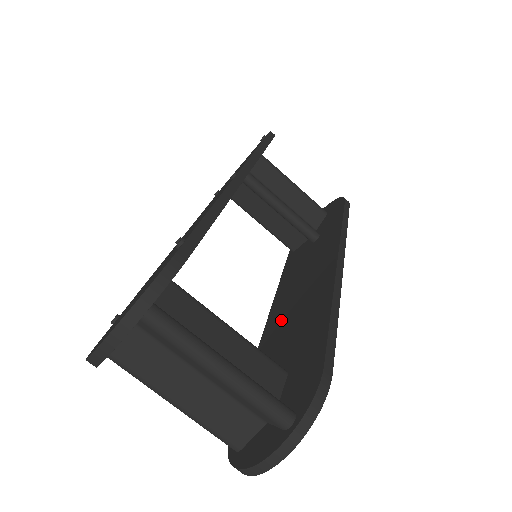
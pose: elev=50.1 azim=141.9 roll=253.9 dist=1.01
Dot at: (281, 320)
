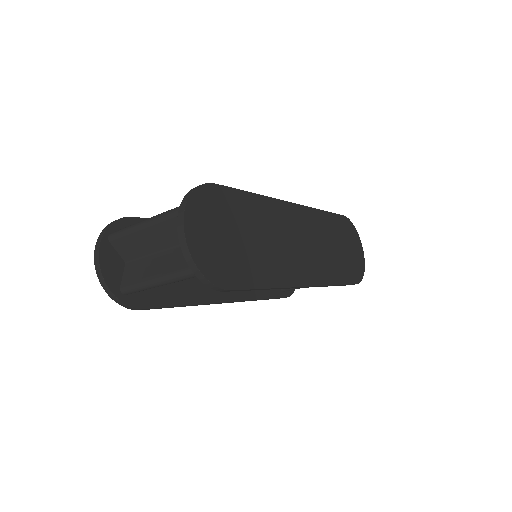
Dot at: occluded
